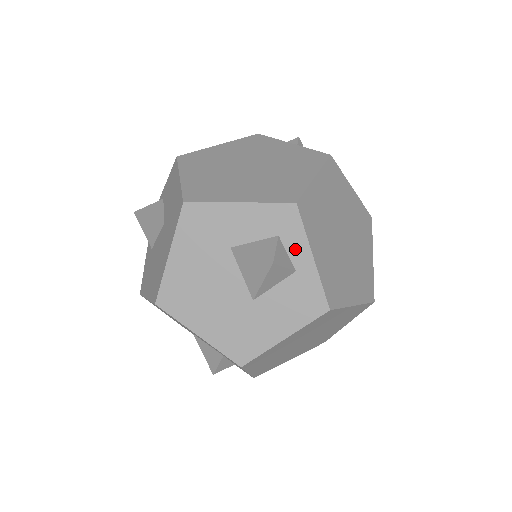
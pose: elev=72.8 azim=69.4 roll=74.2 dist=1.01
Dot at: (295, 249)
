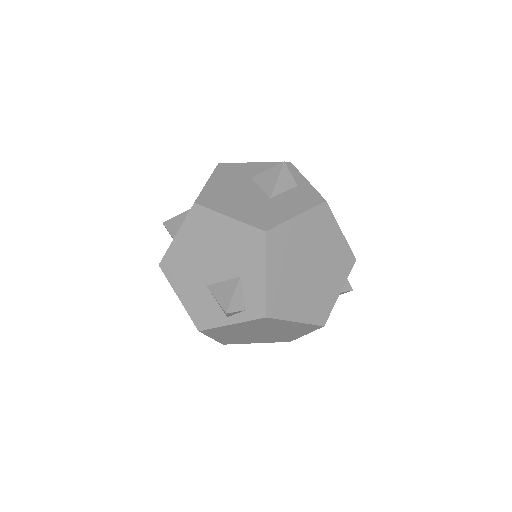
Dot at: (294, 178)
